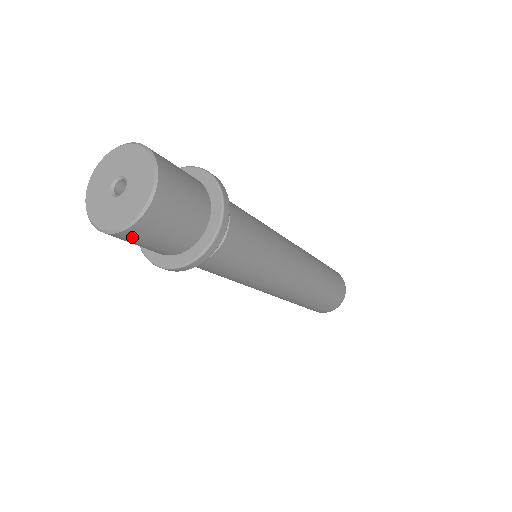
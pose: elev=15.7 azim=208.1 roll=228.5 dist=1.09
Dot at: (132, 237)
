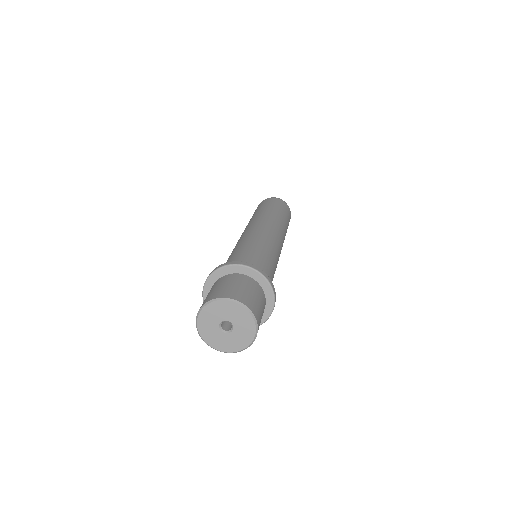
Dot at: occluded
